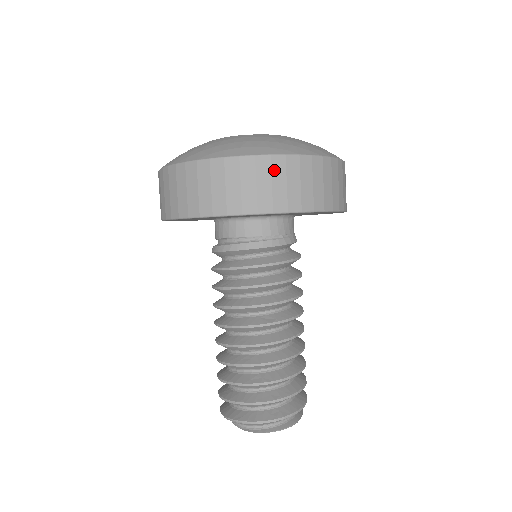
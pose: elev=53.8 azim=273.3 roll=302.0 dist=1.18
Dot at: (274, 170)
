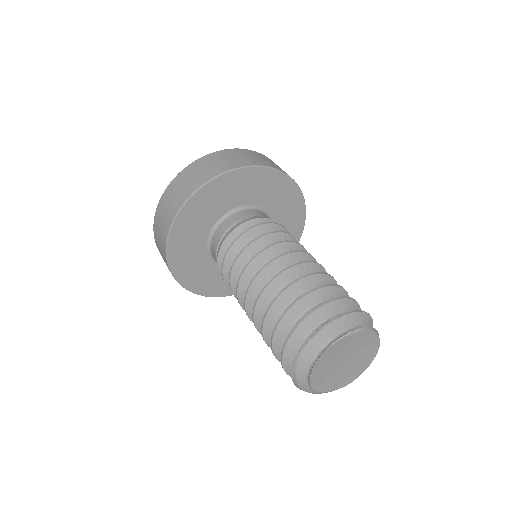
Dot at: (202, 163)
